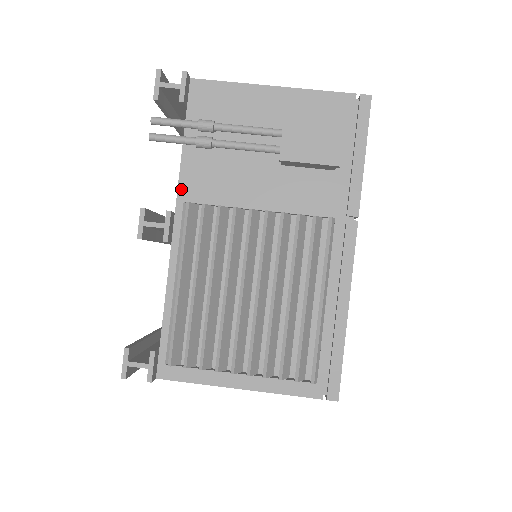
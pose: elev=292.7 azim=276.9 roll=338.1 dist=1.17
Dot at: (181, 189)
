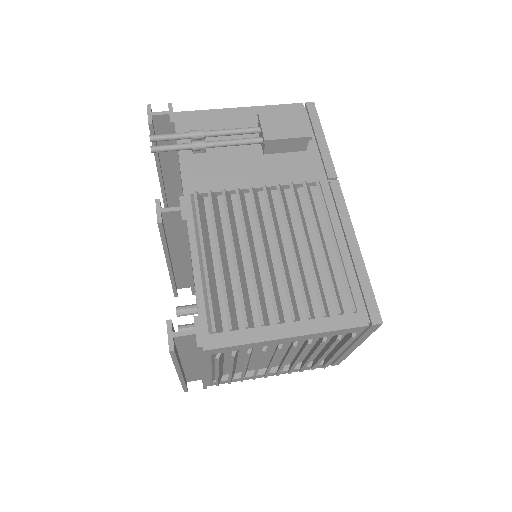
Dot at: (185, 186)
